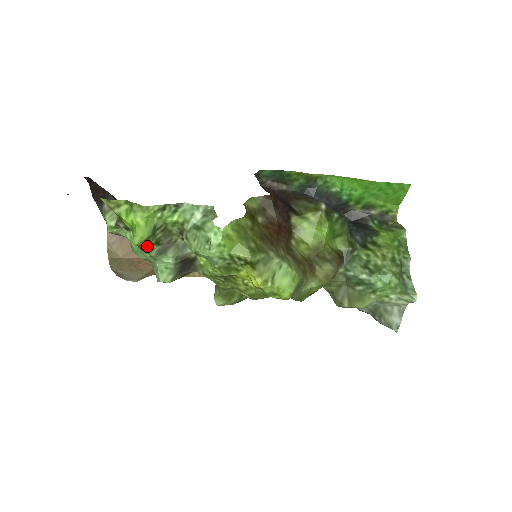
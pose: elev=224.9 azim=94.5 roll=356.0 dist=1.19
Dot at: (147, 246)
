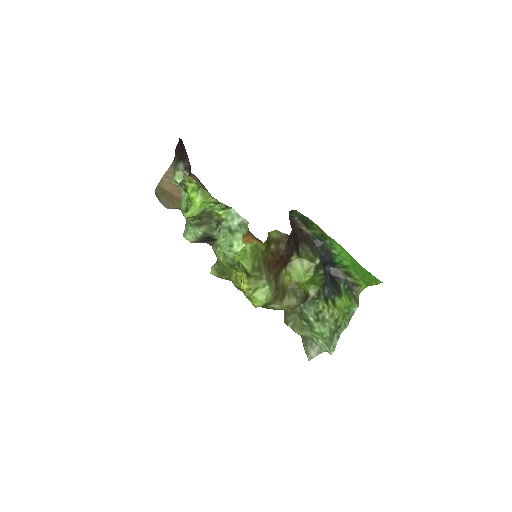
Dot at: (192, 218)
